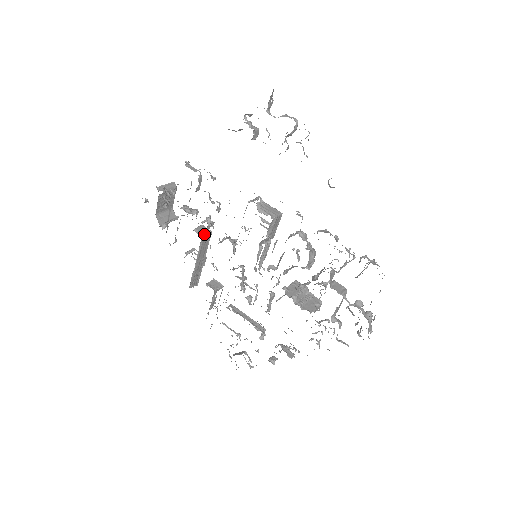
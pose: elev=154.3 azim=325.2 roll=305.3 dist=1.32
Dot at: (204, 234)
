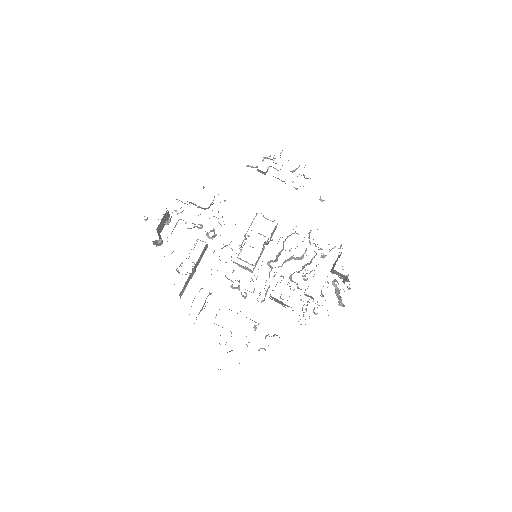
Dot at: occluded
